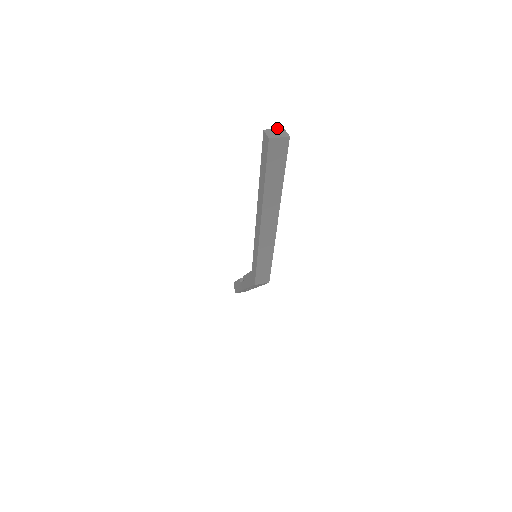
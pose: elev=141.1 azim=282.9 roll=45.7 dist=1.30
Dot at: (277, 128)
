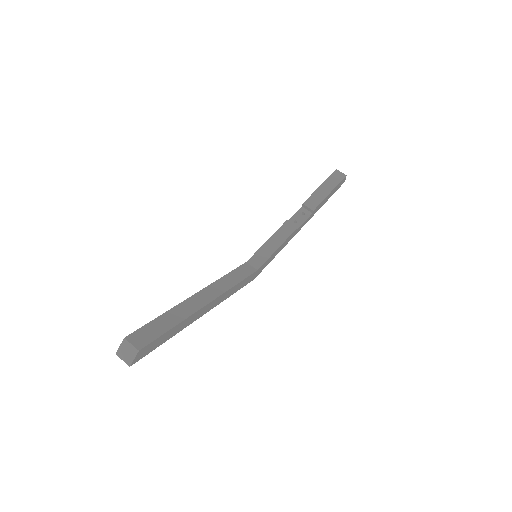
Dot at: (134, 346)
